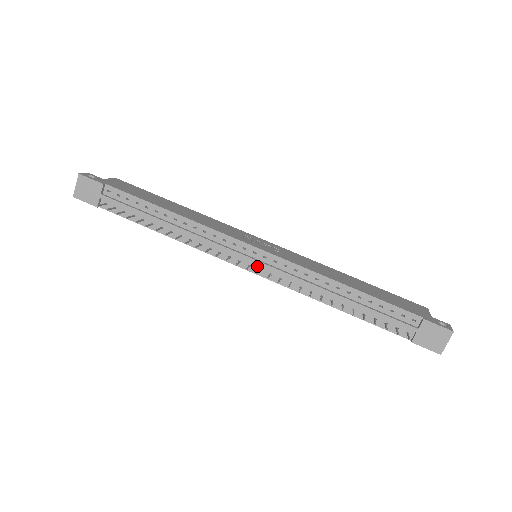
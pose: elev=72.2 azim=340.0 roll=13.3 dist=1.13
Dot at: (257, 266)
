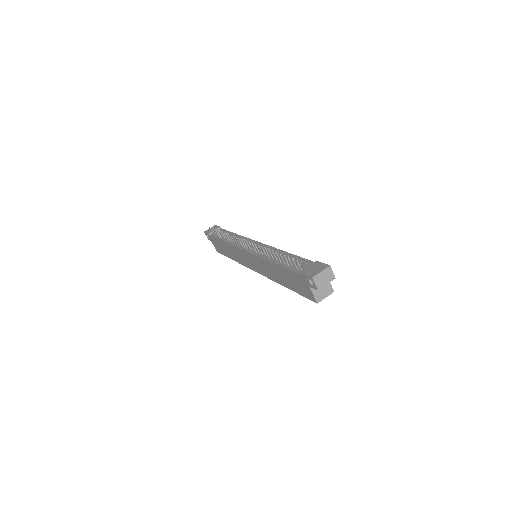
Dot at: (251, 248)
